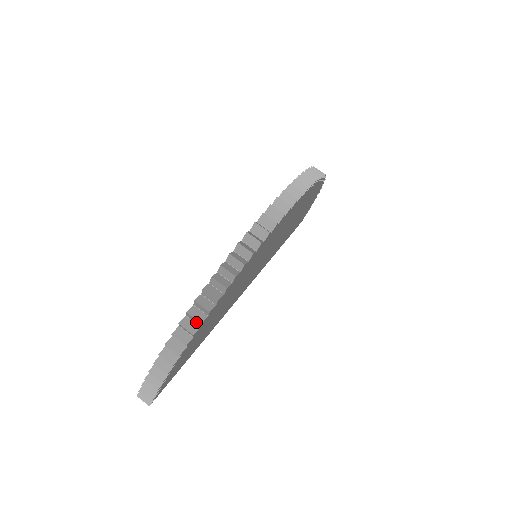
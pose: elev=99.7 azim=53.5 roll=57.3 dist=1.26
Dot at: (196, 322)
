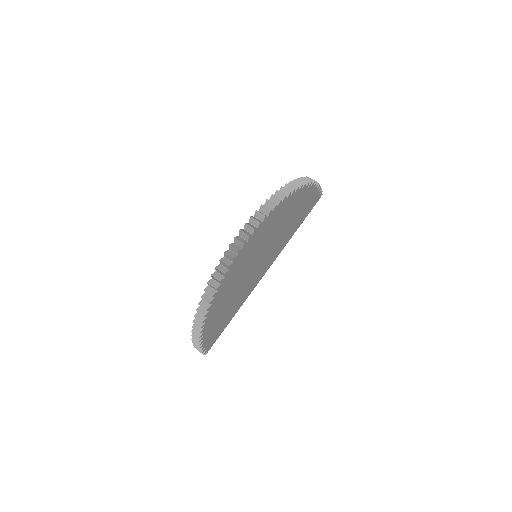
Dot at: occluded
